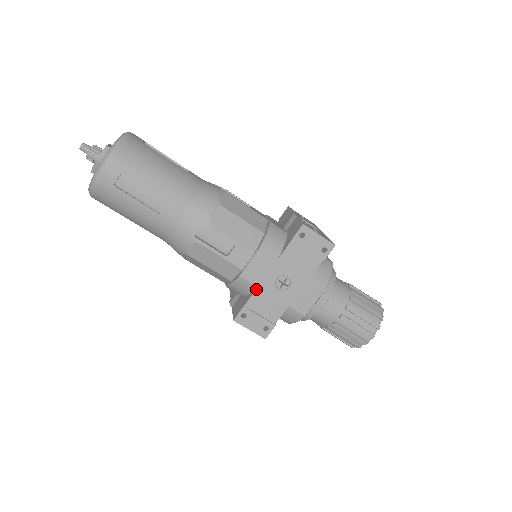
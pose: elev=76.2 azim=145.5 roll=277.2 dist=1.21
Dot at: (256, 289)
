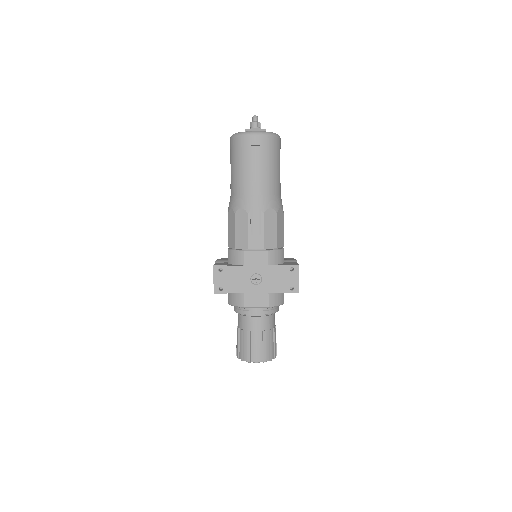
Dot at: (242, 265)
